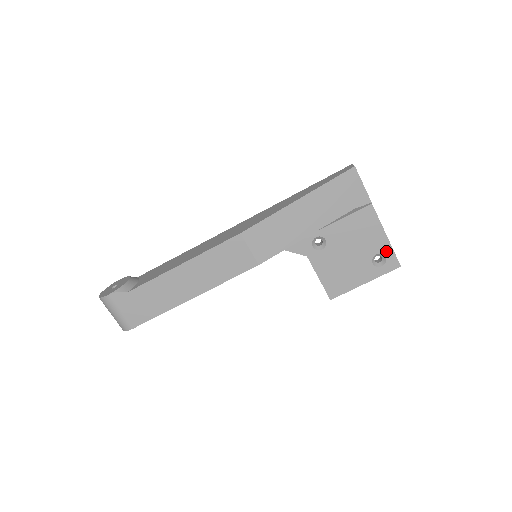
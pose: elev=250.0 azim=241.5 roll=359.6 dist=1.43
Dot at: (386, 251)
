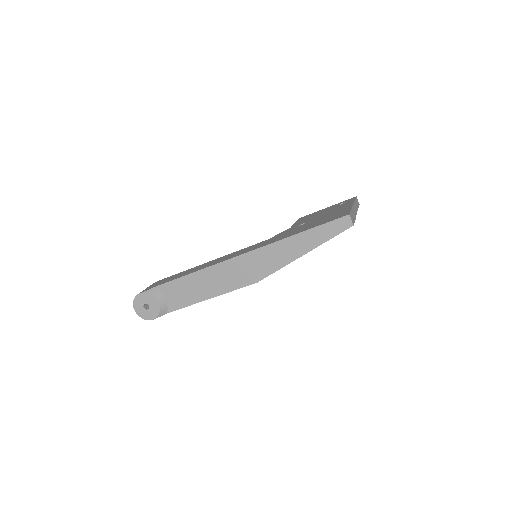
Dot at: occluded
